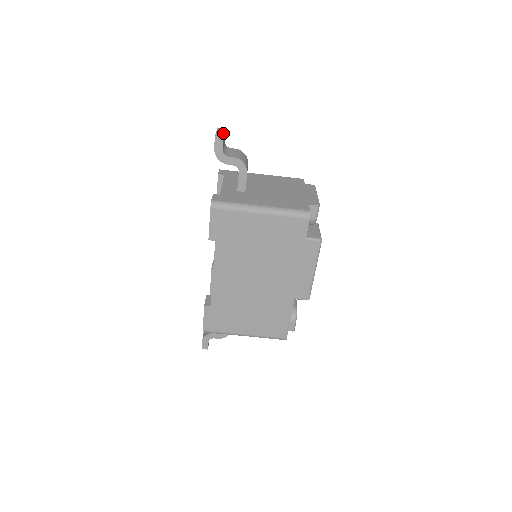
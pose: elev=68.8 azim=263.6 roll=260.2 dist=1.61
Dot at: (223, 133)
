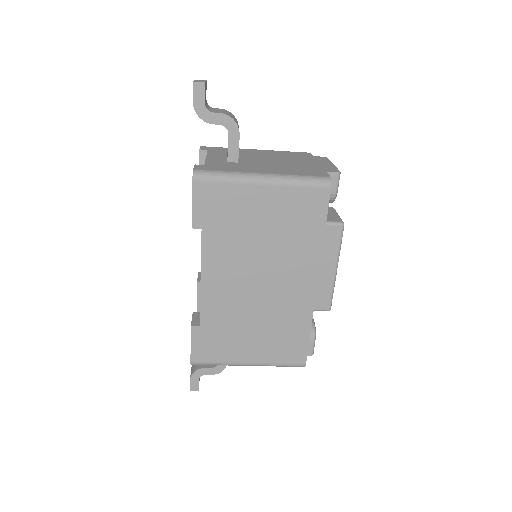
Dot at: (204, 81)
